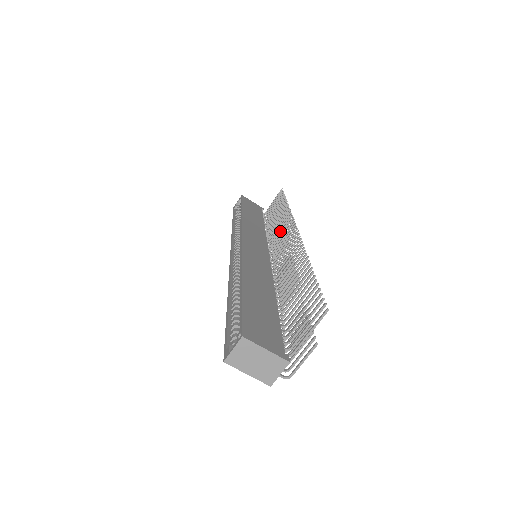
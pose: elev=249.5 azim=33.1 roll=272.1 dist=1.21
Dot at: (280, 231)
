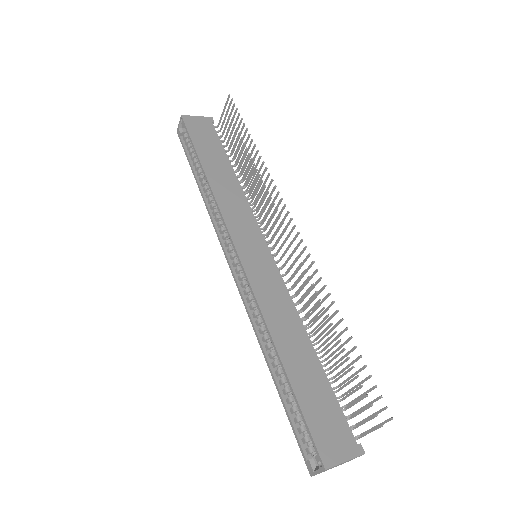
Dot at: (265, 202)
